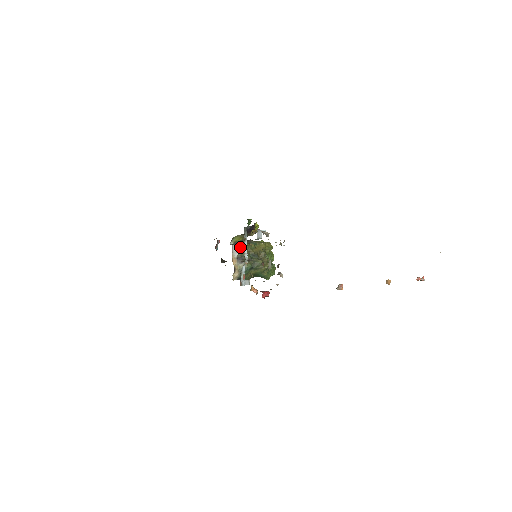
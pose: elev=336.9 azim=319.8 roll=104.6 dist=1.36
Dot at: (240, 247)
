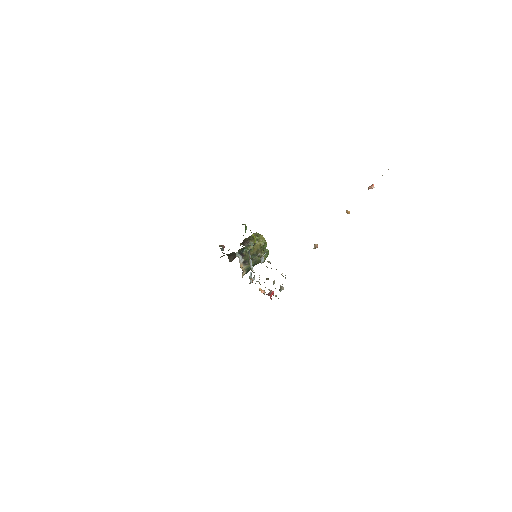
Dot at: (244, 254)
